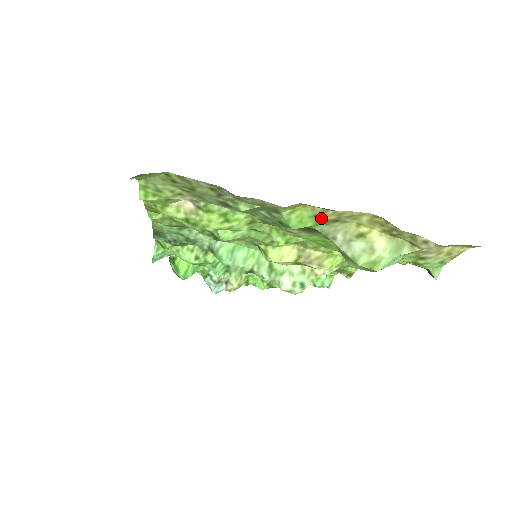
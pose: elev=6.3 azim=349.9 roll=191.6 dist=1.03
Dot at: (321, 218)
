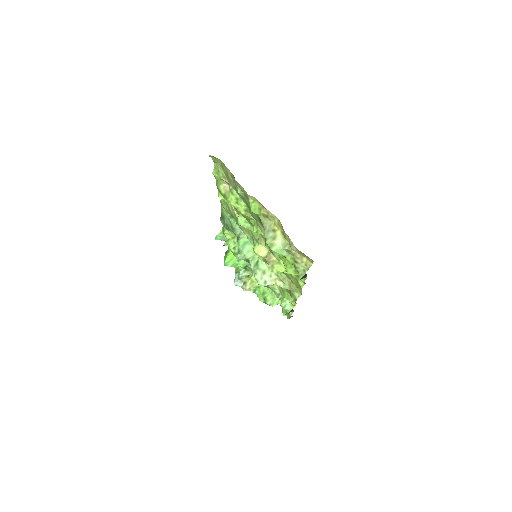
Dot at: (262, 211)
